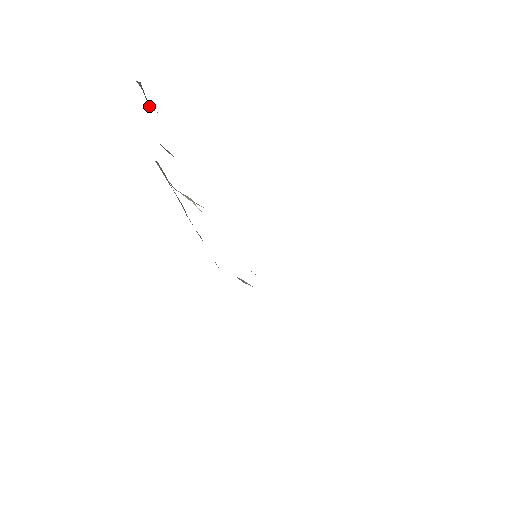
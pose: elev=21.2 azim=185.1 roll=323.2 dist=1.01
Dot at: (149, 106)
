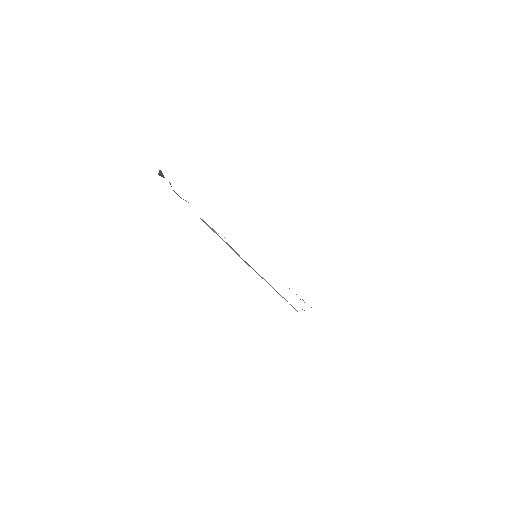
Dot at: (163, 177)
